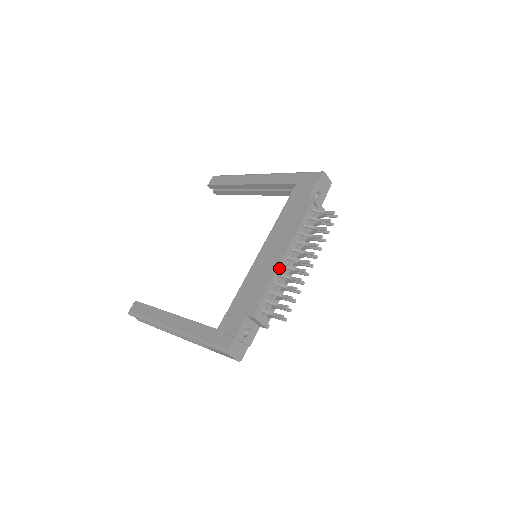
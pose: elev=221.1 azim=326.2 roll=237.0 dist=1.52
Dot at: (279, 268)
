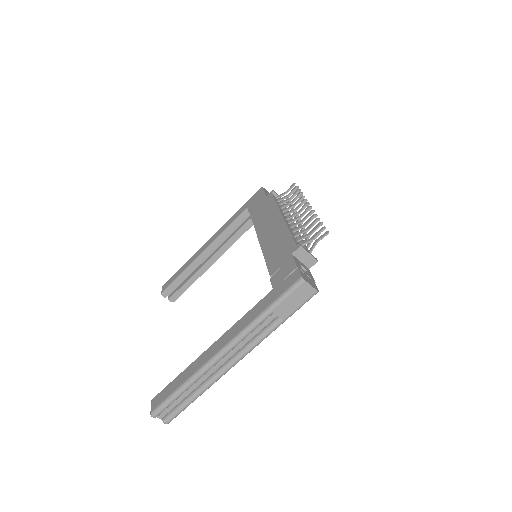
Dot at: (287, 223)
